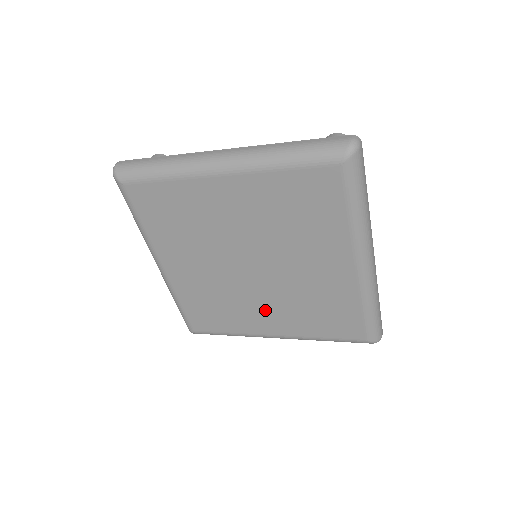
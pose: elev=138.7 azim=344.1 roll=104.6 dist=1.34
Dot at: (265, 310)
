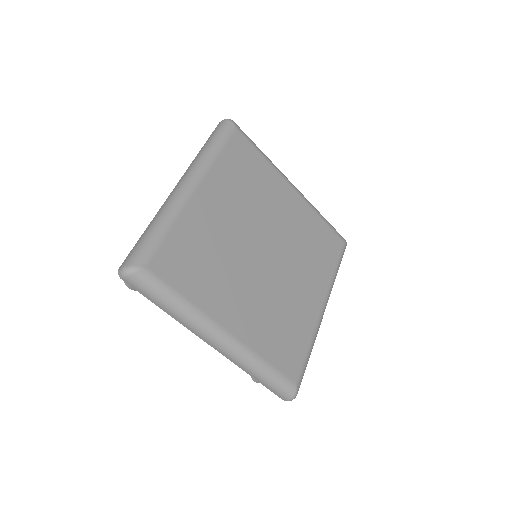
Dot at: (244, 297)
